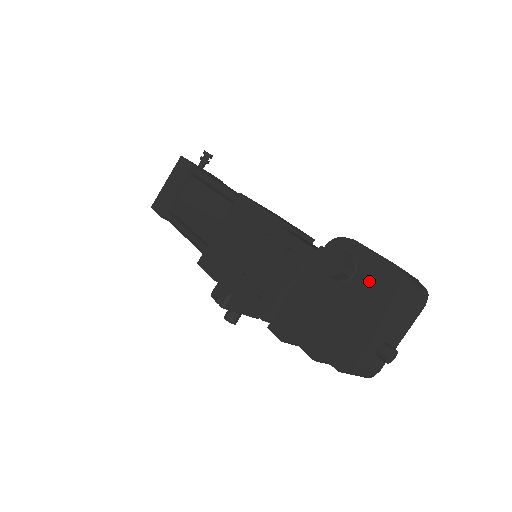
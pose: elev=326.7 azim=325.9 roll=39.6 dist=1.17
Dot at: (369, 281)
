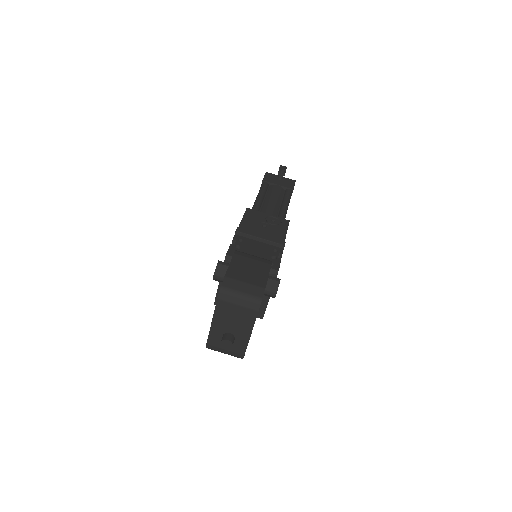
Dot at: occluded
